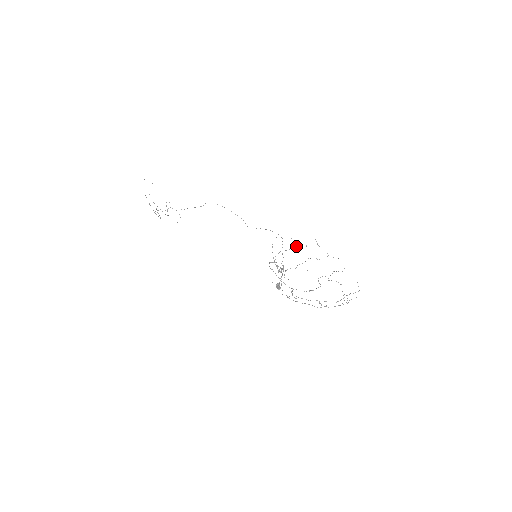
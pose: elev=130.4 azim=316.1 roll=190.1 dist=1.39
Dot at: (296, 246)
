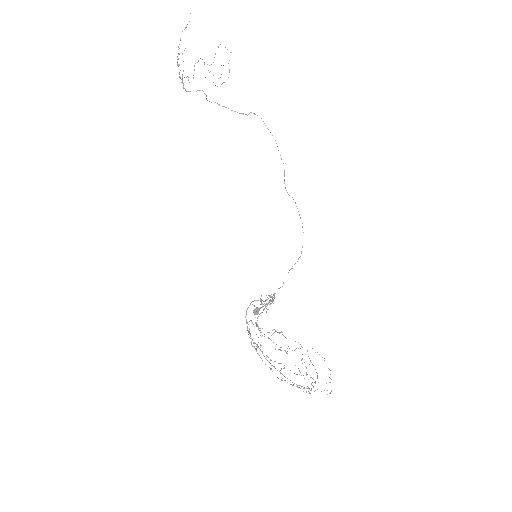
Dot at: occluded
